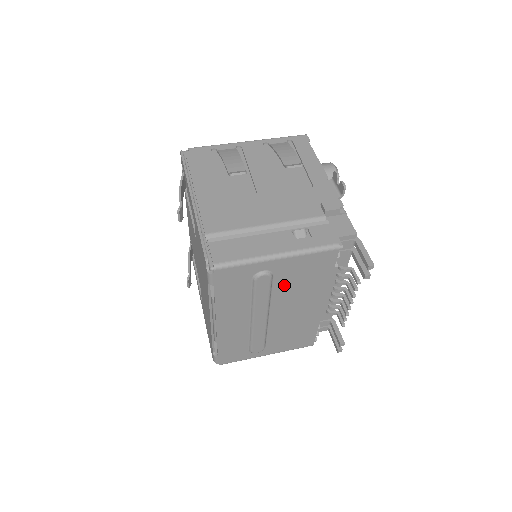
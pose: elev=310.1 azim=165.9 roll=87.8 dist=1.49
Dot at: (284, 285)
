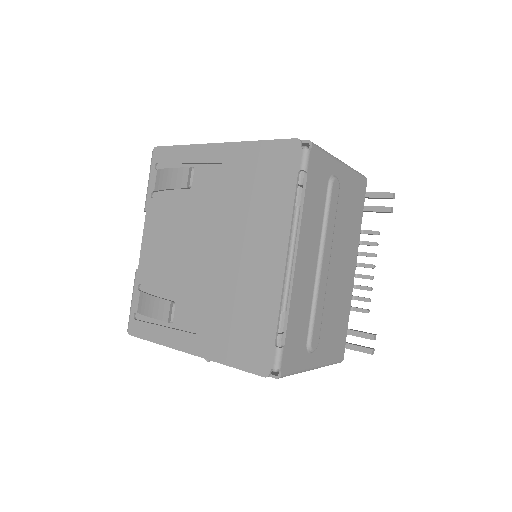
Dot at: (341, 213)
